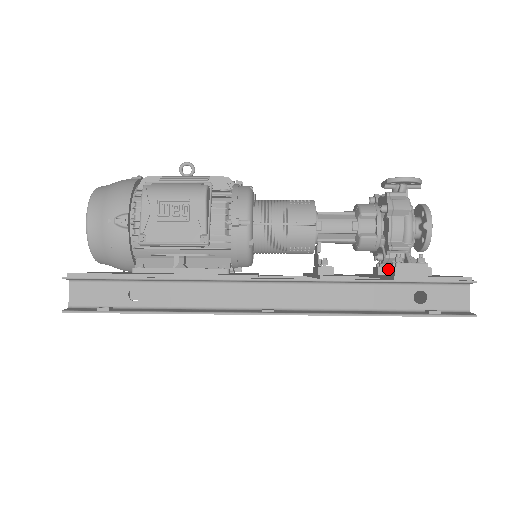
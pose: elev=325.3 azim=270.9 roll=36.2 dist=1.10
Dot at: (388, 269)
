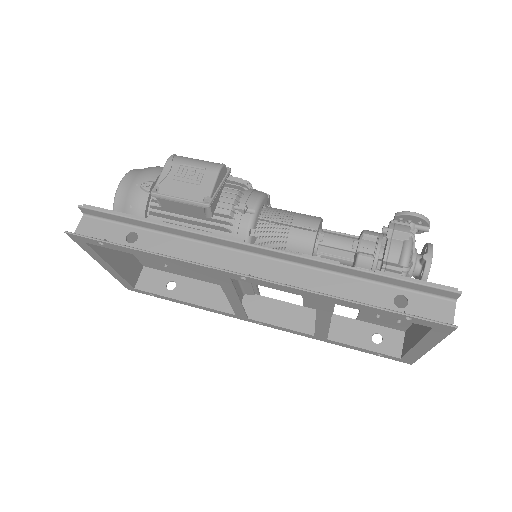
Dot at: occluded
